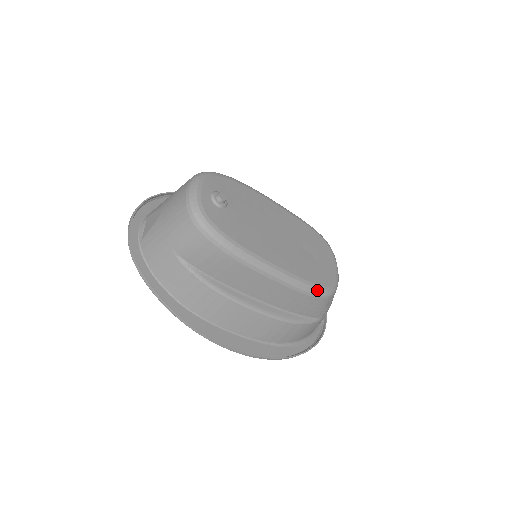
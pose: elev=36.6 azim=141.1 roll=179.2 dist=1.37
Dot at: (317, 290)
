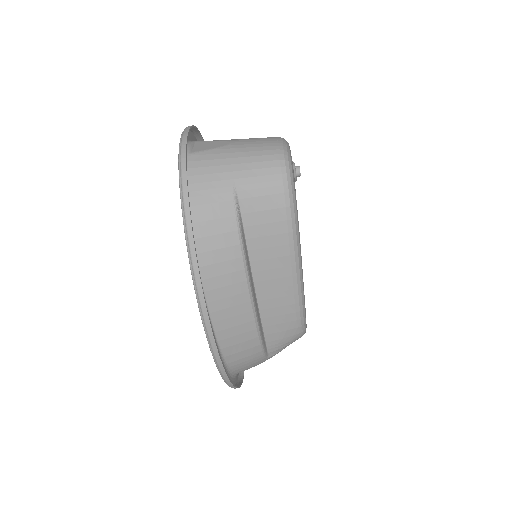
Dot at: (304, 319)
